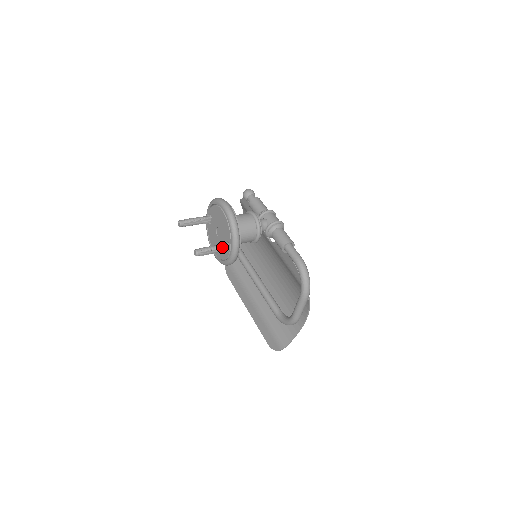
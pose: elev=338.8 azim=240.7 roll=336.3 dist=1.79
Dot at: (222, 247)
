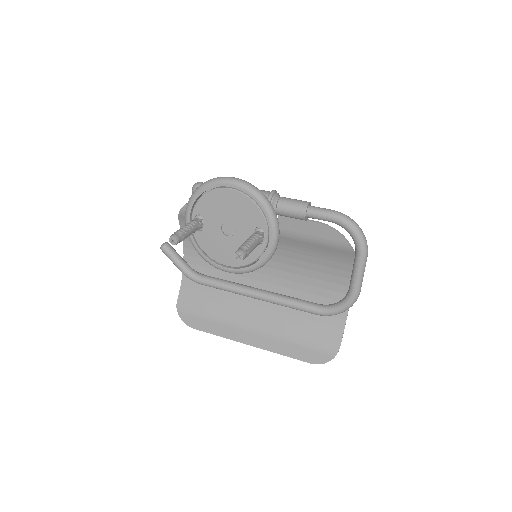
Dot at: (258, 236)
